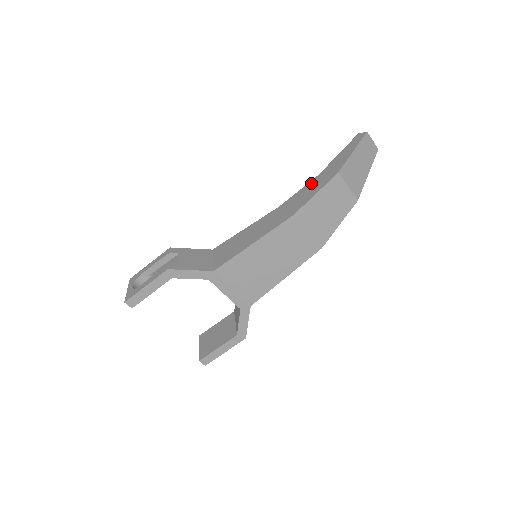
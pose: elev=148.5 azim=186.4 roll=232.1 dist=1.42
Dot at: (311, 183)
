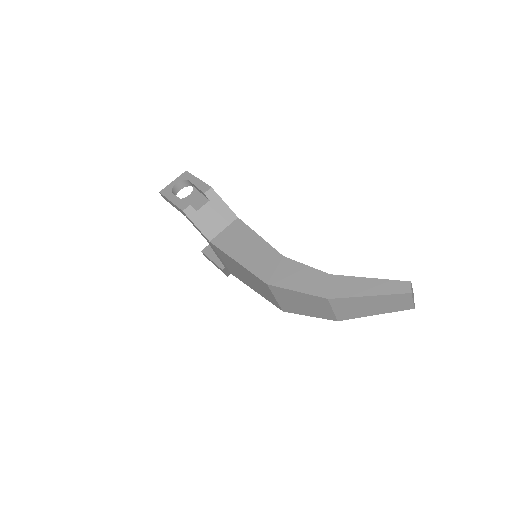
Dot at: (316, 274)
